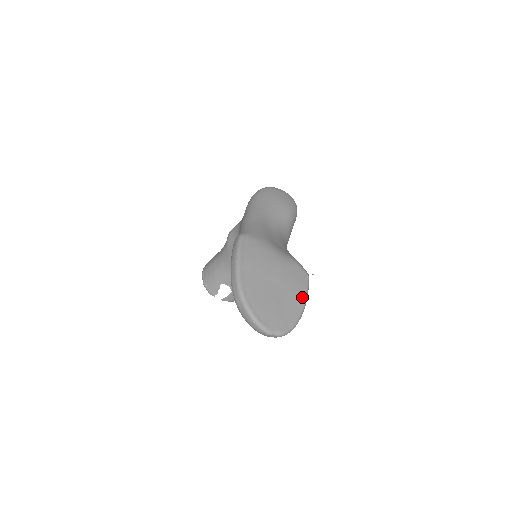
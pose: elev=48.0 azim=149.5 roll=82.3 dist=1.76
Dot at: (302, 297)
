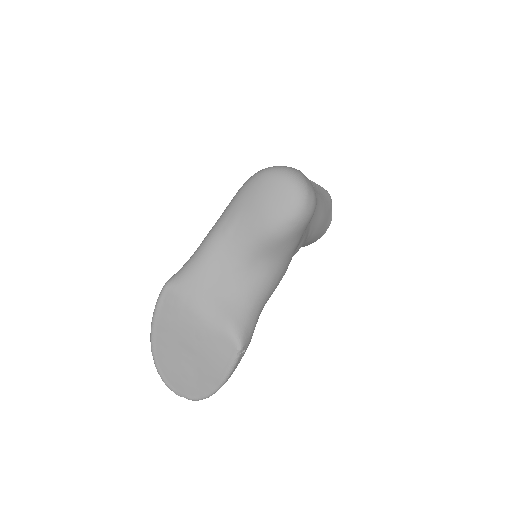
Dot at: (221, 373)
